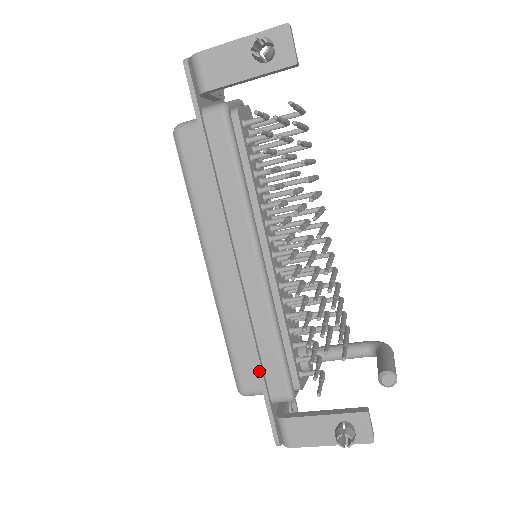
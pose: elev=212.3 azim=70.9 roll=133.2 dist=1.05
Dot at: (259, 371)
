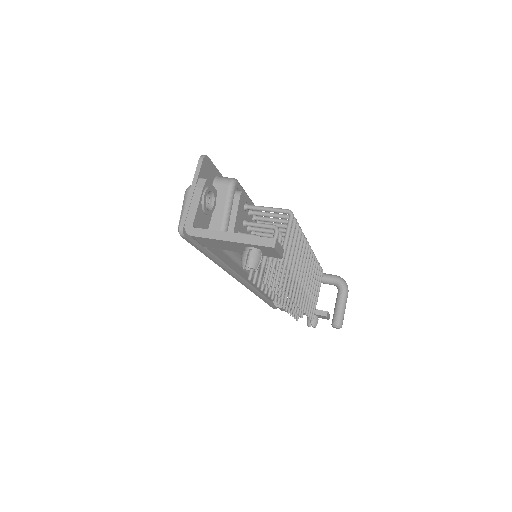
Dot at: (262, 299)
